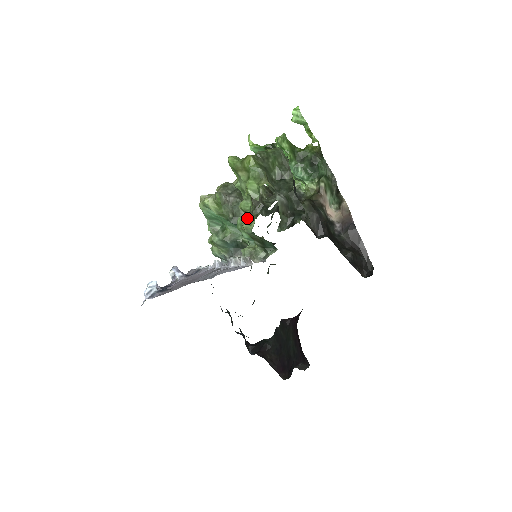
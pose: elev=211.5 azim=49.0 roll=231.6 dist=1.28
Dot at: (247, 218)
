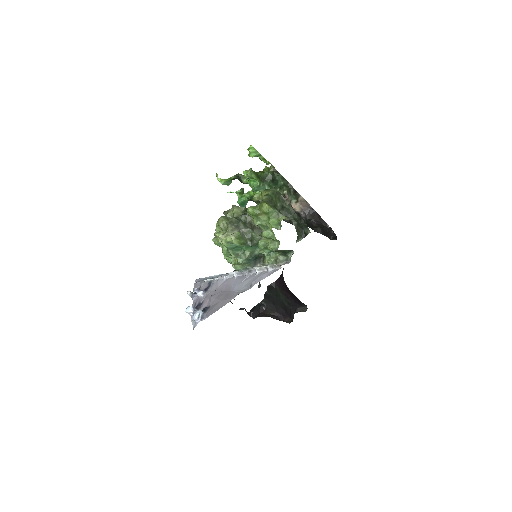
Dot at: (270, 241)
